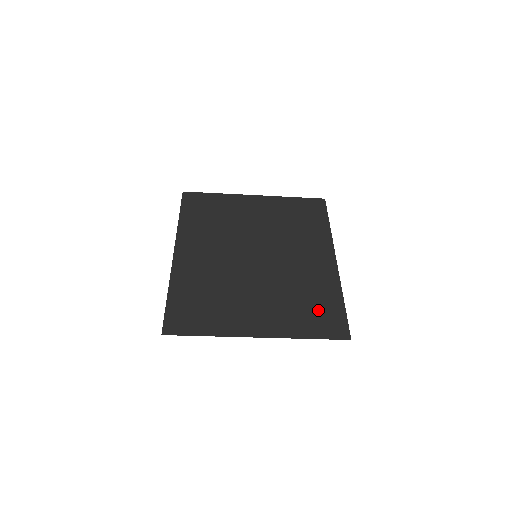
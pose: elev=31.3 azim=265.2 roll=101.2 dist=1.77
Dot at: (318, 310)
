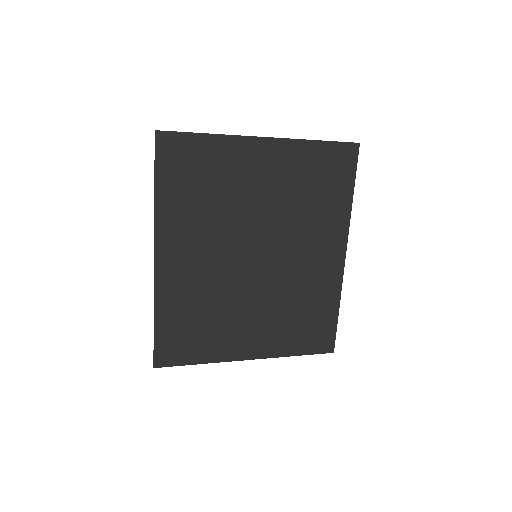
Dot at: (311, 324)
